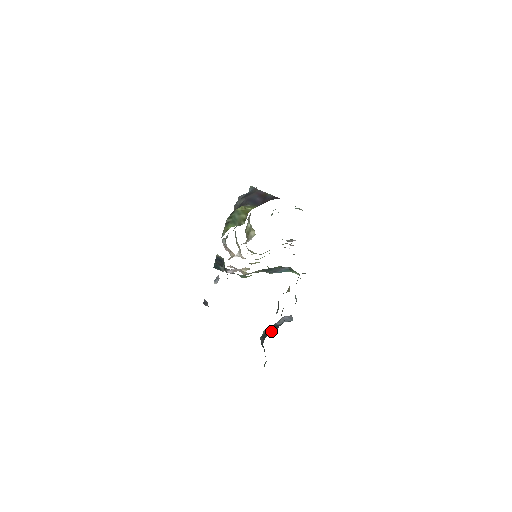
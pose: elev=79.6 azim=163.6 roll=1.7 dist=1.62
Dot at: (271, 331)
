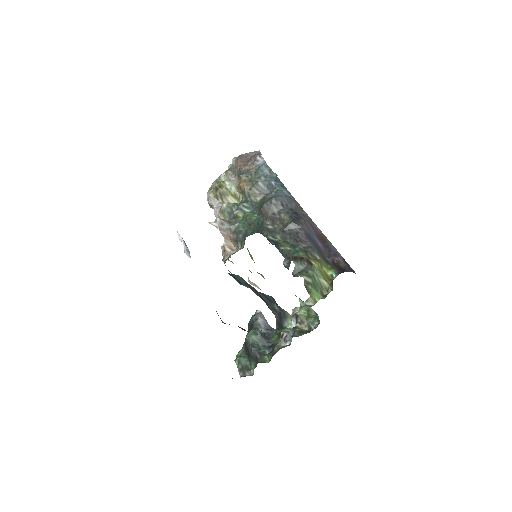
Dot at: (262, 343)
